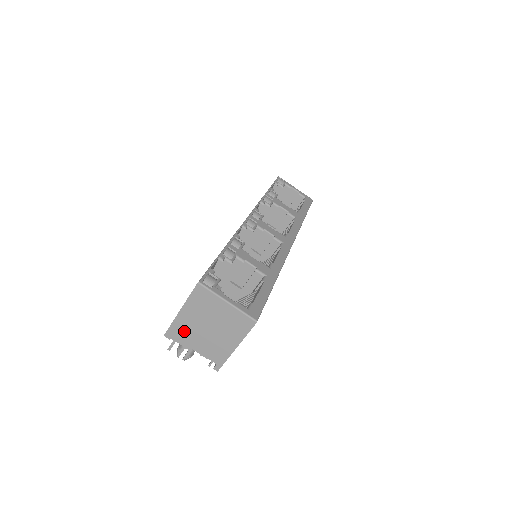
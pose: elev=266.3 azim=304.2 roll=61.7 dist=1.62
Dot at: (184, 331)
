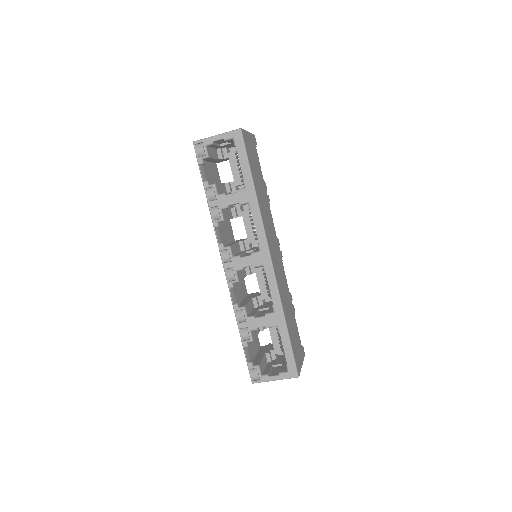
Dot at: occluded
